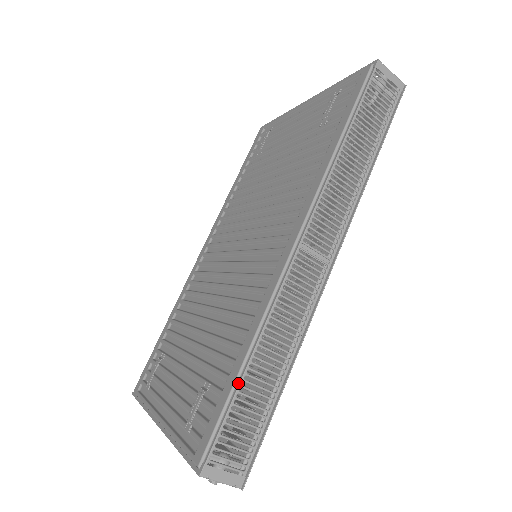
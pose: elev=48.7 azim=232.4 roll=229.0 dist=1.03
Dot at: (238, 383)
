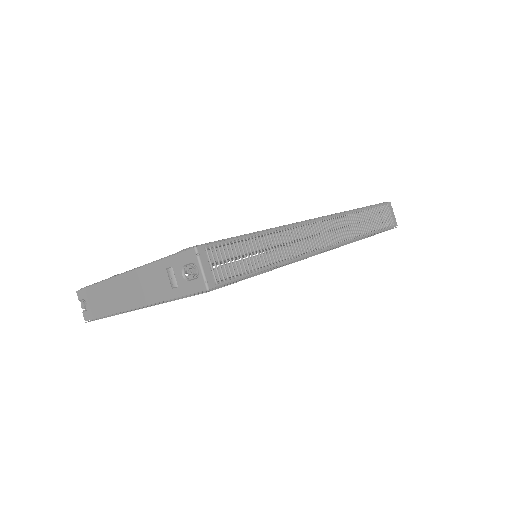
Dot at: (249, 234)
